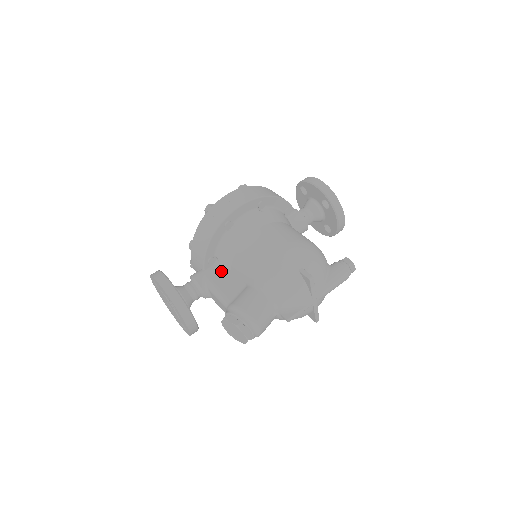
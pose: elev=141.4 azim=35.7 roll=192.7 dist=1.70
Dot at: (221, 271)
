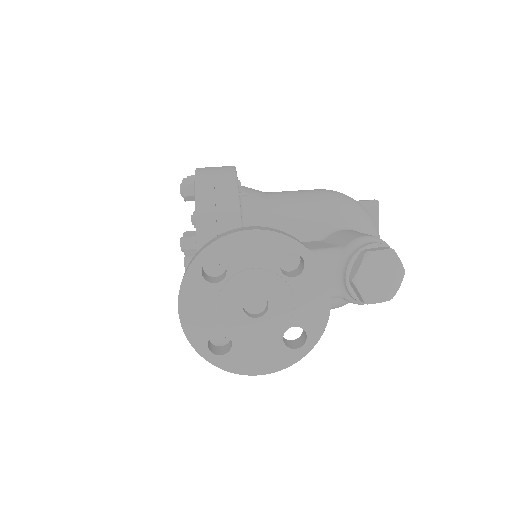
Dot at: occluded
